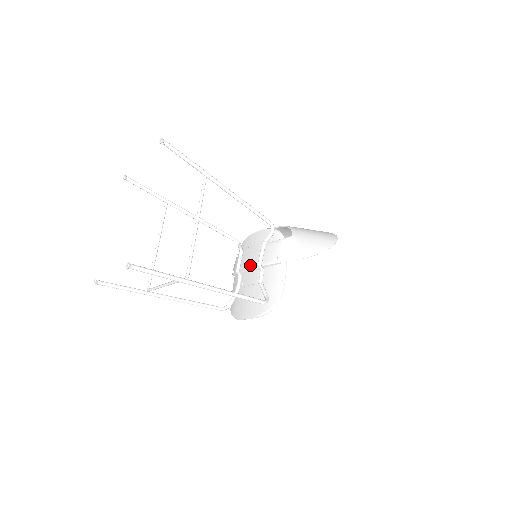
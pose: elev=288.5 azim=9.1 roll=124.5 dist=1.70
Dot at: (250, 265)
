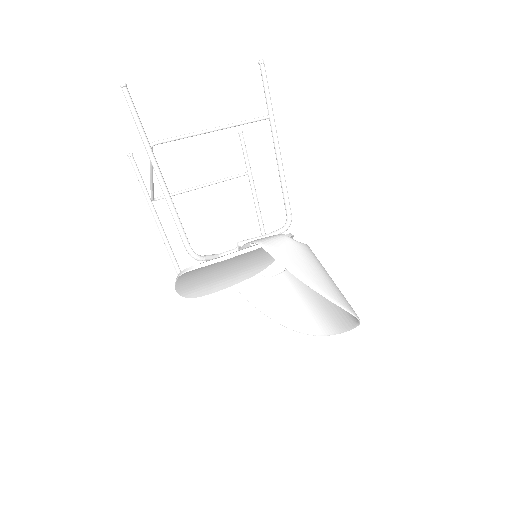
Dot at: occluded
